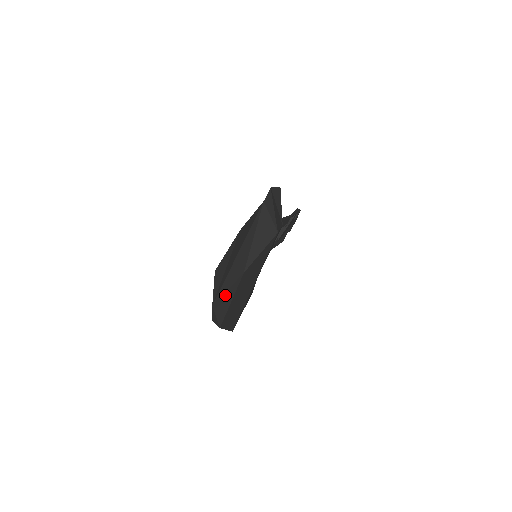
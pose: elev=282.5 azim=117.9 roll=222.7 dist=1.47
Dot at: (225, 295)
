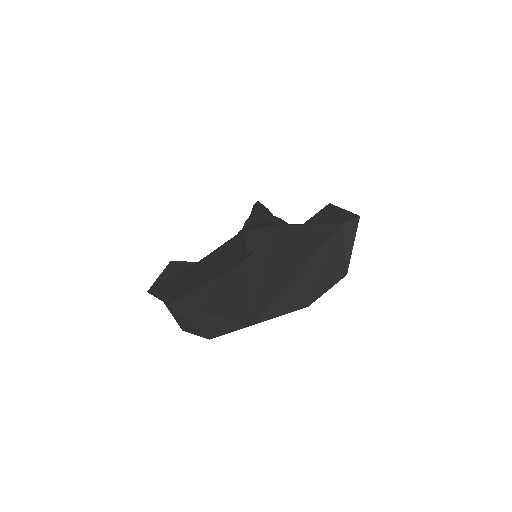
Dot at: (269, 318)
